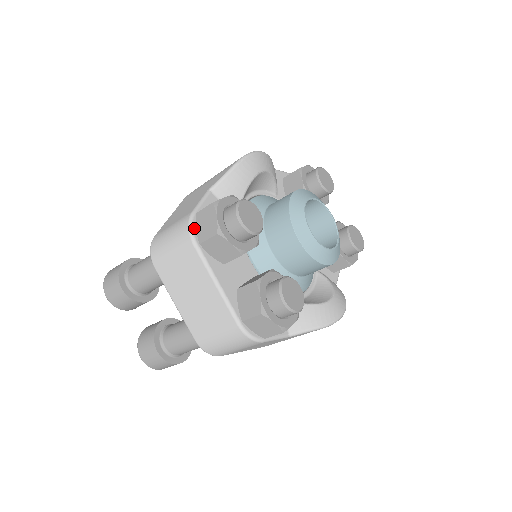
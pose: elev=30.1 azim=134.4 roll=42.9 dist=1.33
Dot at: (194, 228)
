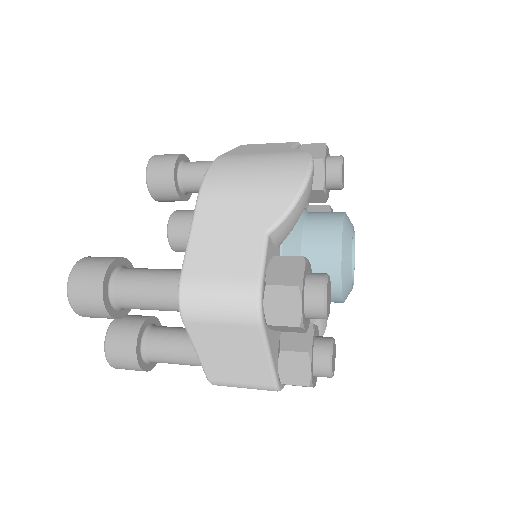
Dot at: (262, 305)
